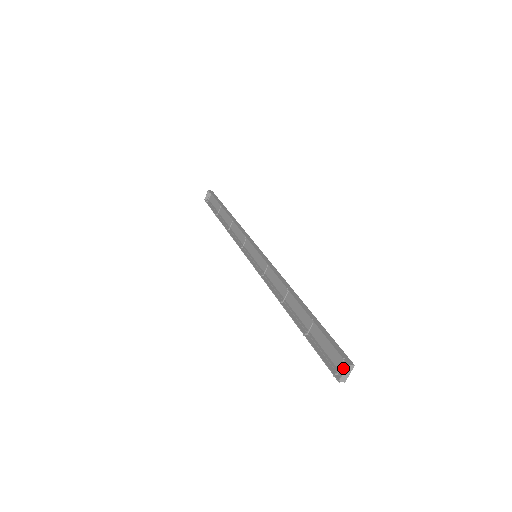
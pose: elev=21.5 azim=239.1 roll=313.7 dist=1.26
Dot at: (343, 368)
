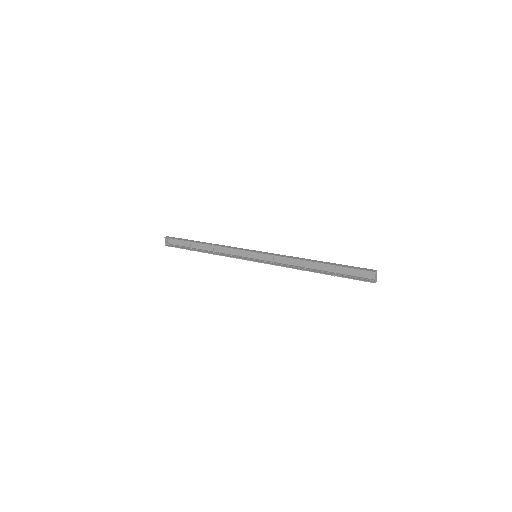
Dot at: (371, 276)
